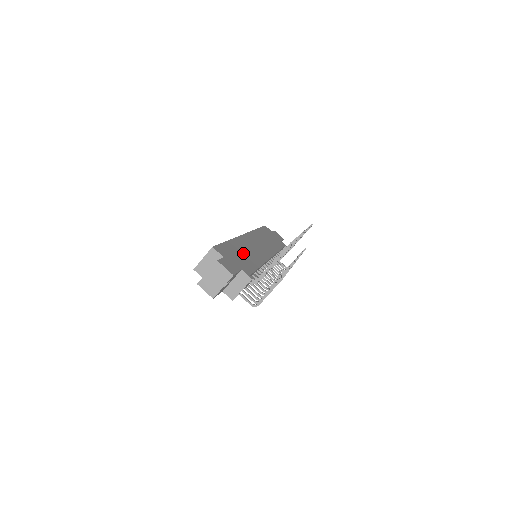
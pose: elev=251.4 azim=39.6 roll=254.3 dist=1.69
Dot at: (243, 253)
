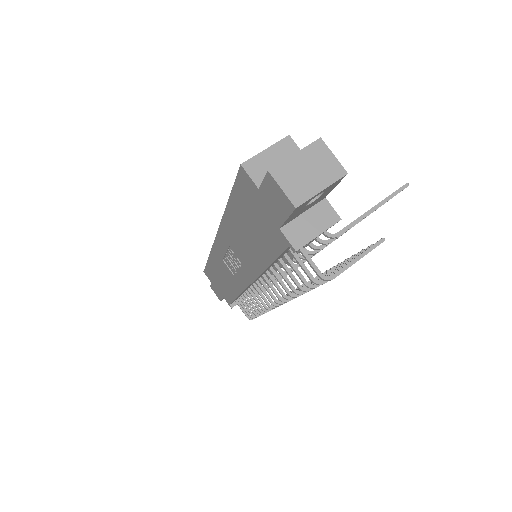
Dot at: occluded
